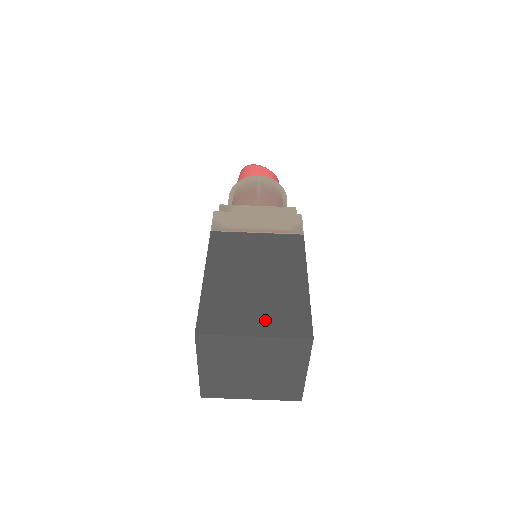
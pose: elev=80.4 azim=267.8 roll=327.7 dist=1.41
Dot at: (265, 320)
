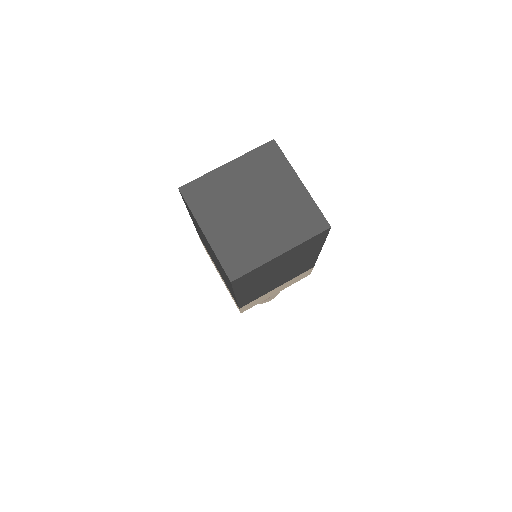
Dot at: occluded
